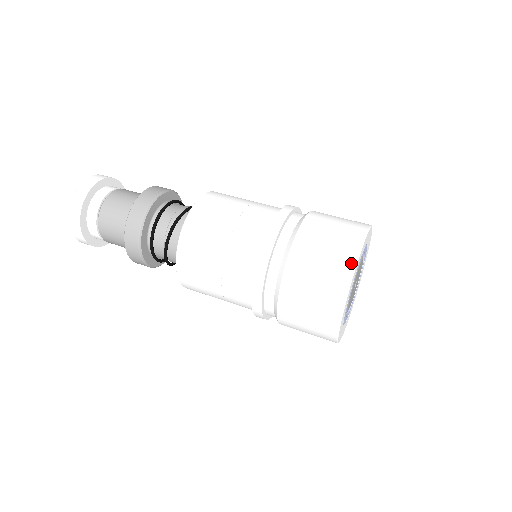
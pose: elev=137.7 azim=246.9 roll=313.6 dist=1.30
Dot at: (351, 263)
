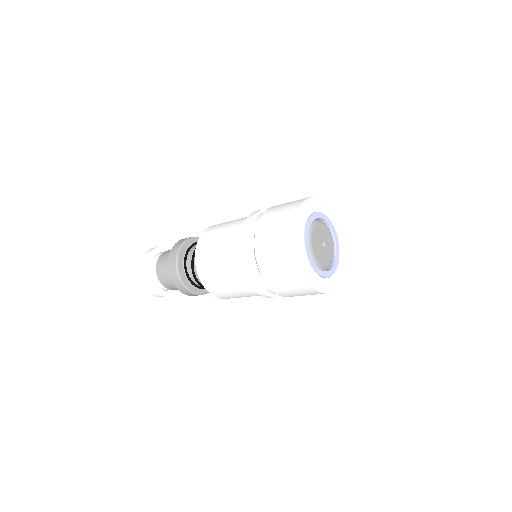
Dot at: (309, 197)
